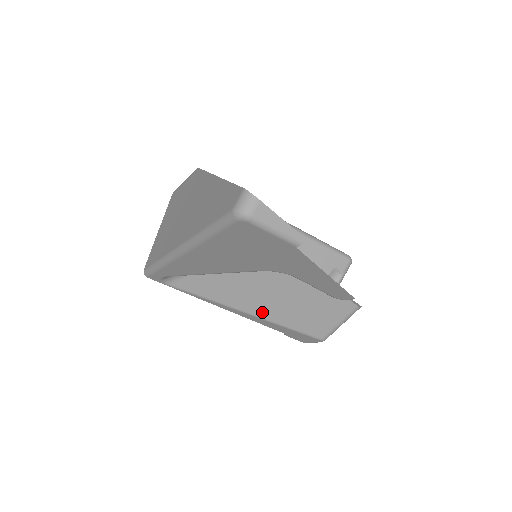
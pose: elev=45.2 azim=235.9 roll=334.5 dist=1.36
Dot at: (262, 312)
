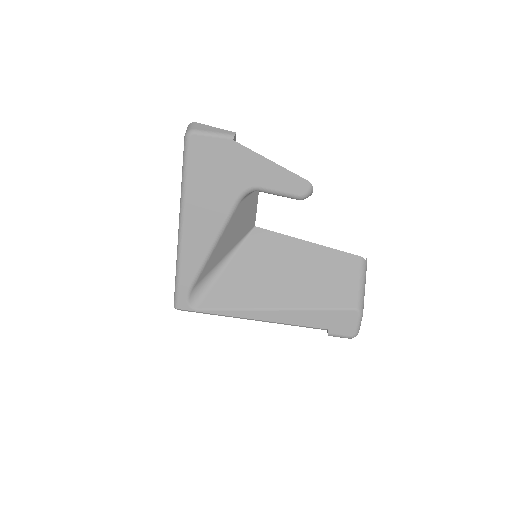
Dot at: (286, 302)
